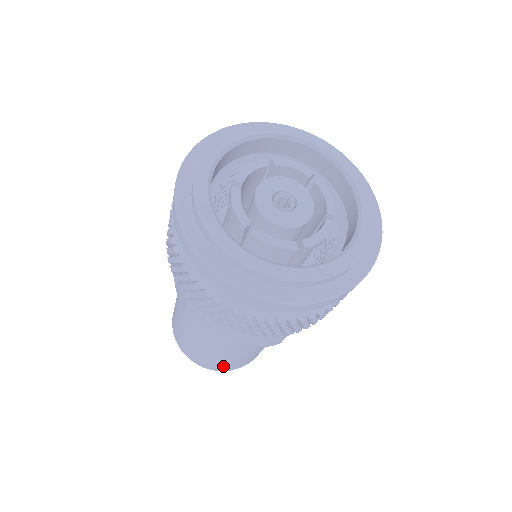
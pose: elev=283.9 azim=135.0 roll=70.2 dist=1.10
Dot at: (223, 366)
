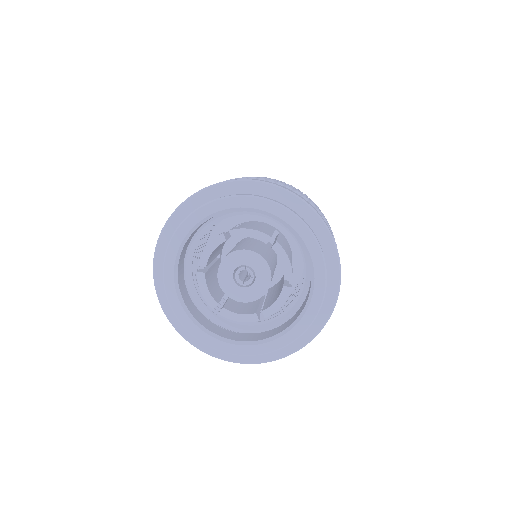
Dot at: occluded
